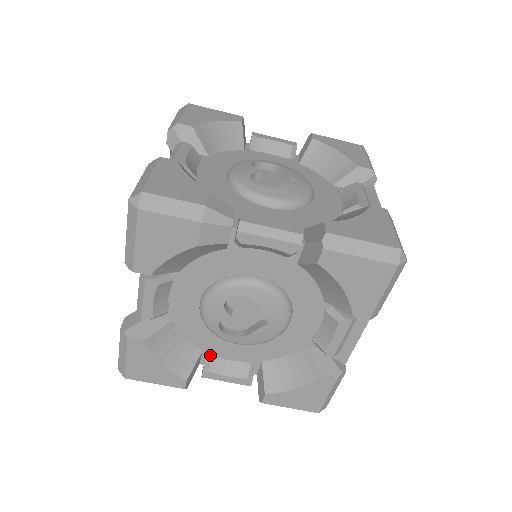
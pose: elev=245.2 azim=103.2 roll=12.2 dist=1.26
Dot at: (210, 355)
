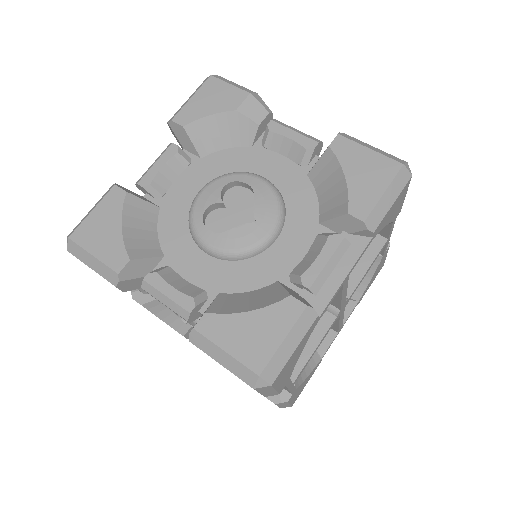
Dot at: (168, 266)
